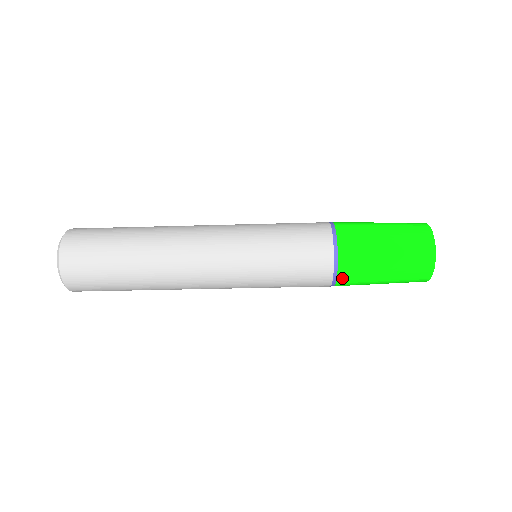
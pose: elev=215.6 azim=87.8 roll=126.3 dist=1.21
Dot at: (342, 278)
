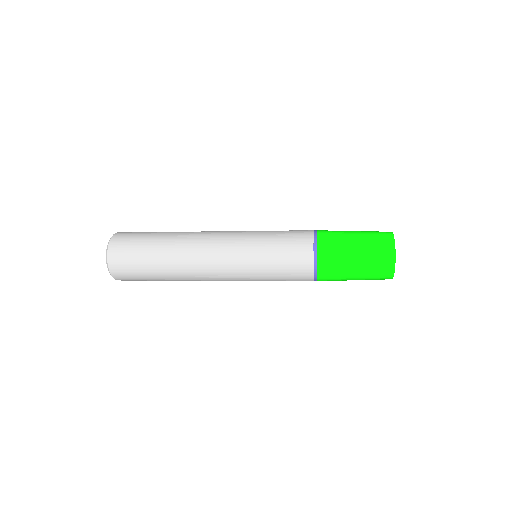
Dot at: occluded
